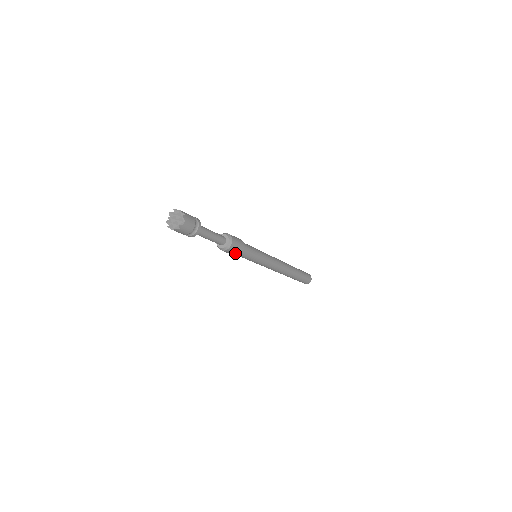
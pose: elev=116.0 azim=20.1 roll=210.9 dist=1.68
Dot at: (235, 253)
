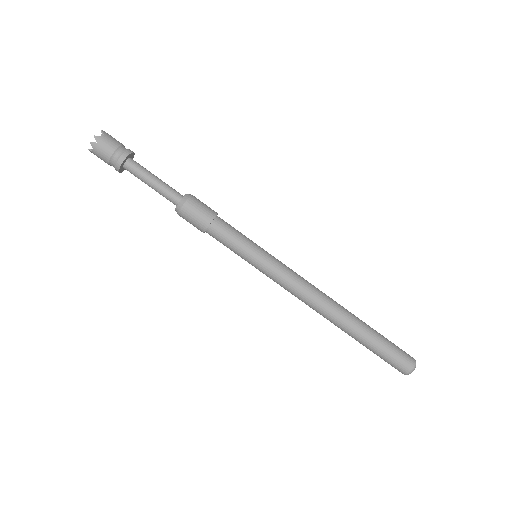
Dot at: (197, 227)
